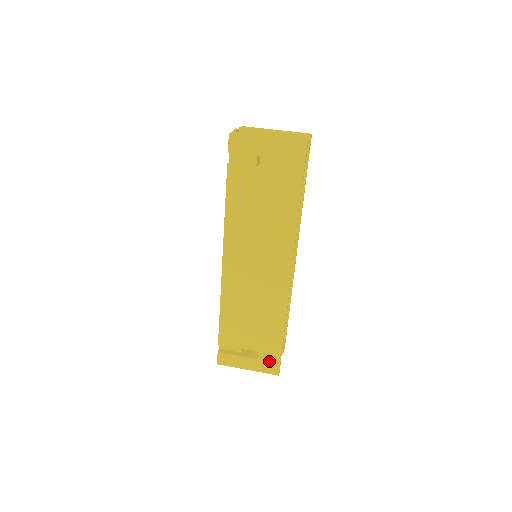
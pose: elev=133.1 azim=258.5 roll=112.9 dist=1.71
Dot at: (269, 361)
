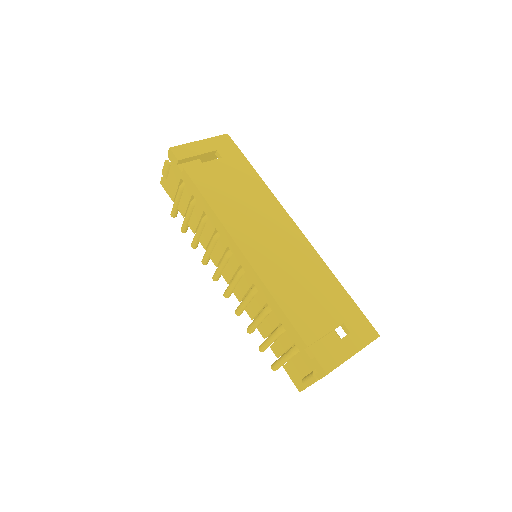
Dot at: (359, 326)
